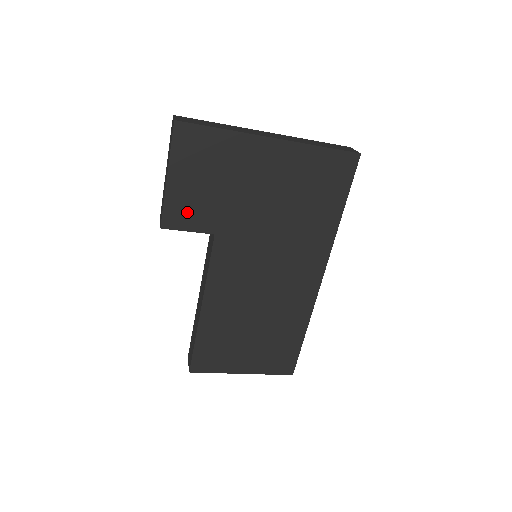
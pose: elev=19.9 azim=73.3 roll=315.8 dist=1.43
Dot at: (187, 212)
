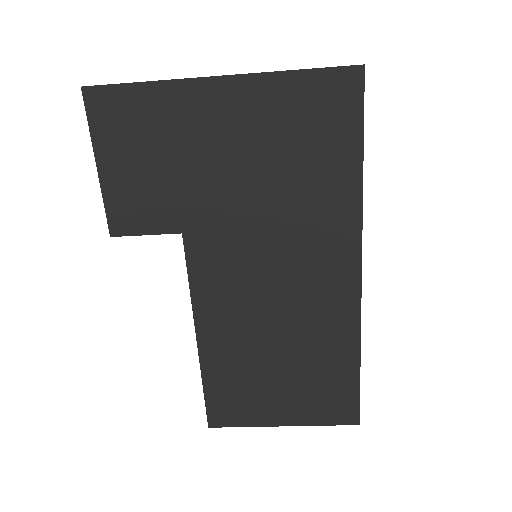
Dot at: (136, 209)
